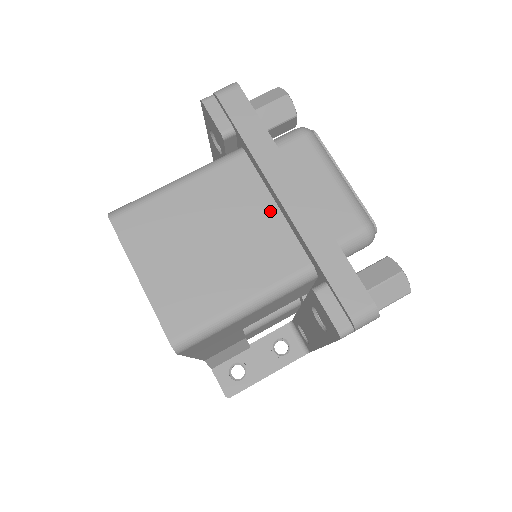
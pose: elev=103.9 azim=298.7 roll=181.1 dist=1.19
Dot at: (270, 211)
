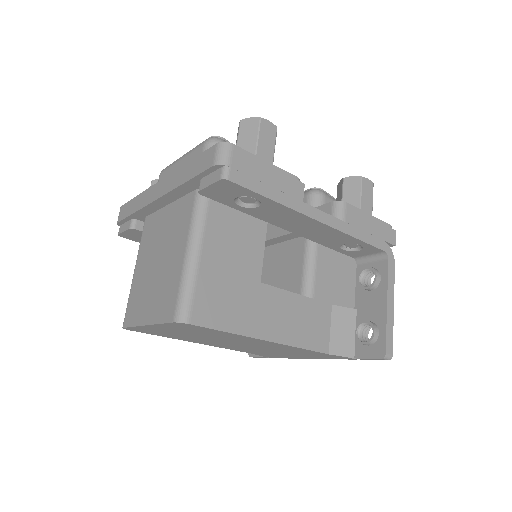
Dot at: (167, 211)
